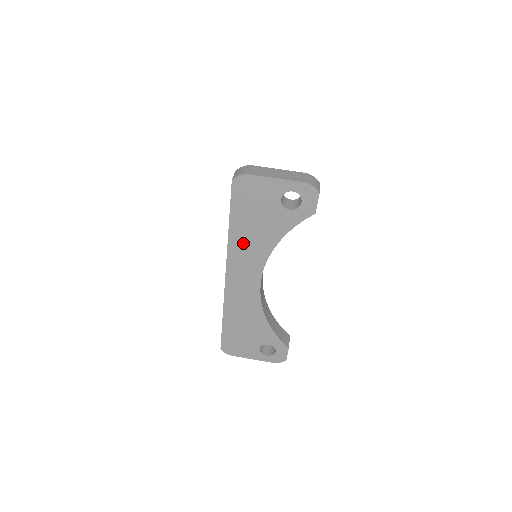
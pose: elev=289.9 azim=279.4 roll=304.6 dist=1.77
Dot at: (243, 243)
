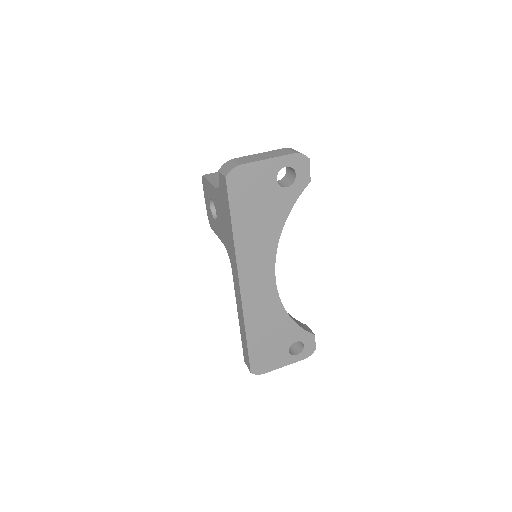
Dot at: (250, 242)
